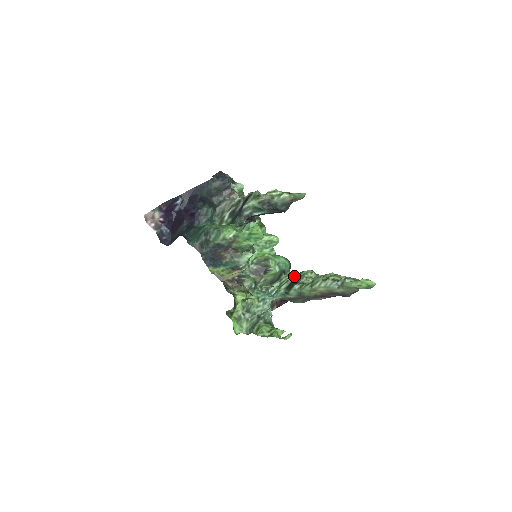
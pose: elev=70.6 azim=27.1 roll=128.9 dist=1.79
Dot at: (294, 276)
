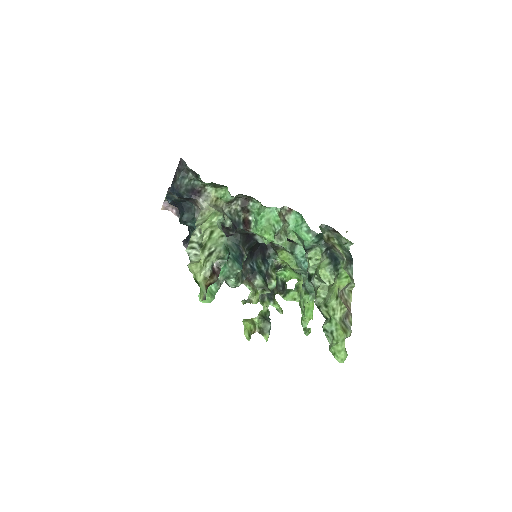
Dot at: (326, 247)
